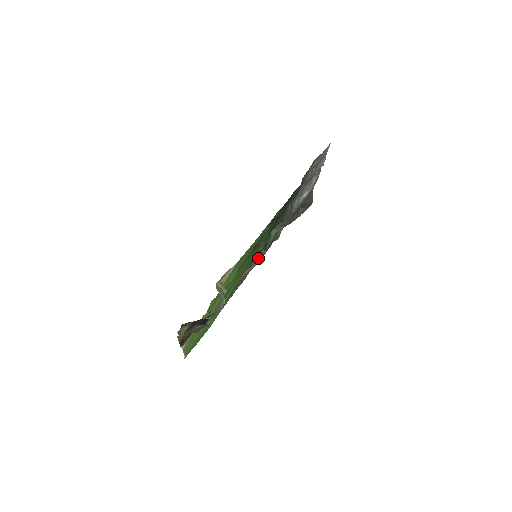
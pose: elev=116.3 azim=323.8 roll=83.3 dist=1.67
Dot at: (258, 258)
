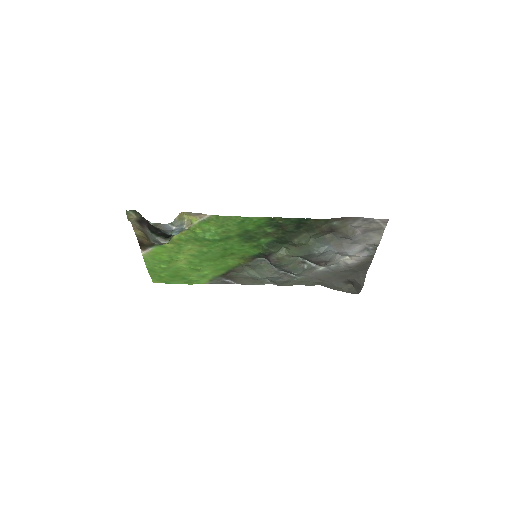
Dot at: (267, 272)
